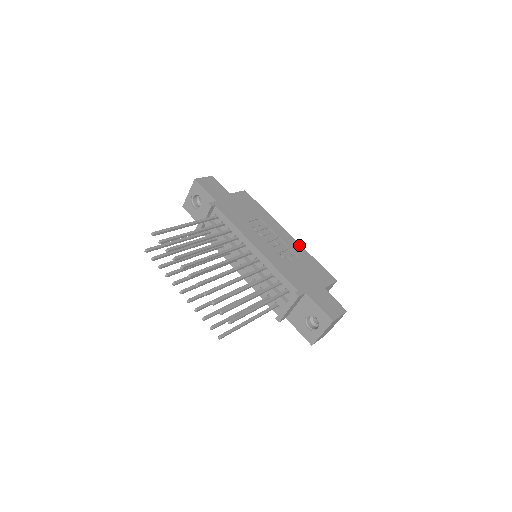
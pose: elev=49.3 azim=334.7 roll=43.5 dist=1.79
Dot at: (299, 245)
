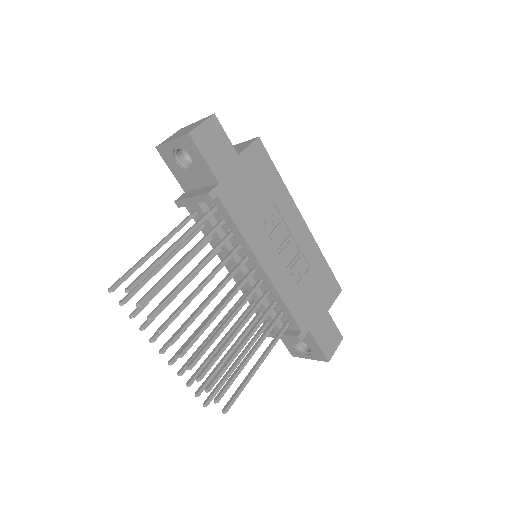
Dot at: (313, 240)
